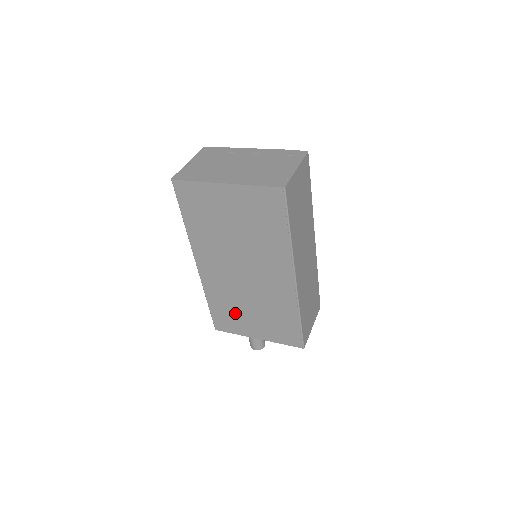
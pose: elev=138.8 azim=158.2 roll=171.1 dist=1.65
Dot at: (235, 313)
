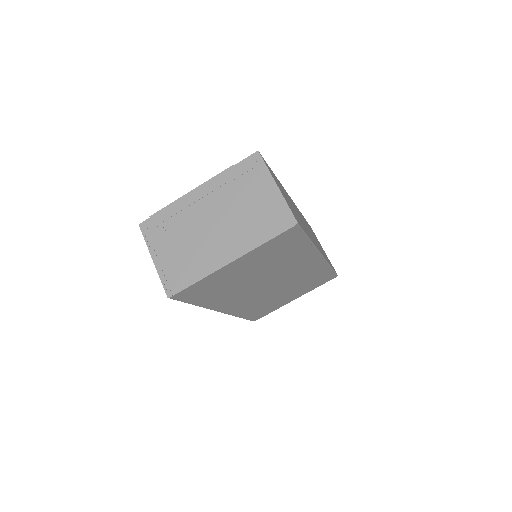
Dot at: (270, 304)
